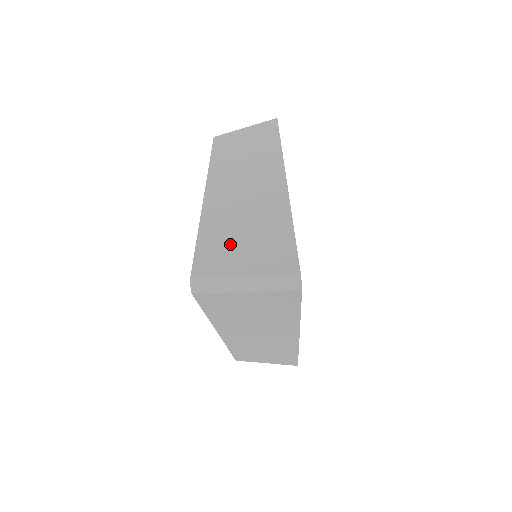
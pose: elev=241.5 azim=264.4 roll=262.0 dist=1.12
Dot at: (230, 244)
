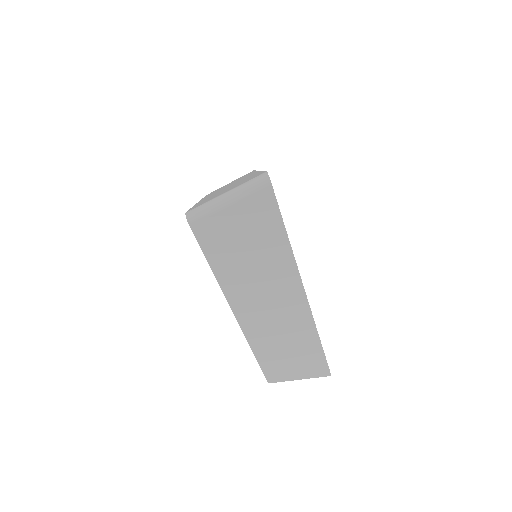
Dot at: (216, 195)
